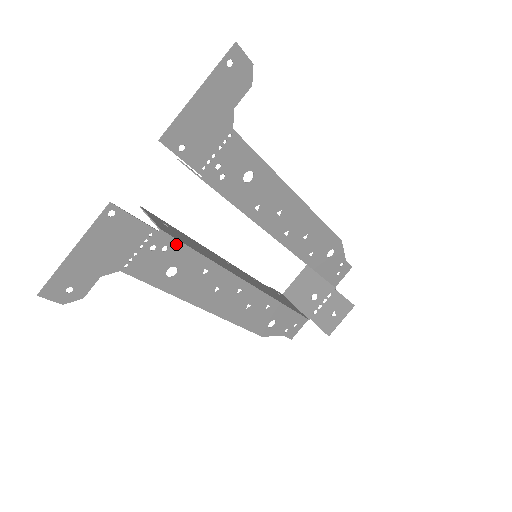
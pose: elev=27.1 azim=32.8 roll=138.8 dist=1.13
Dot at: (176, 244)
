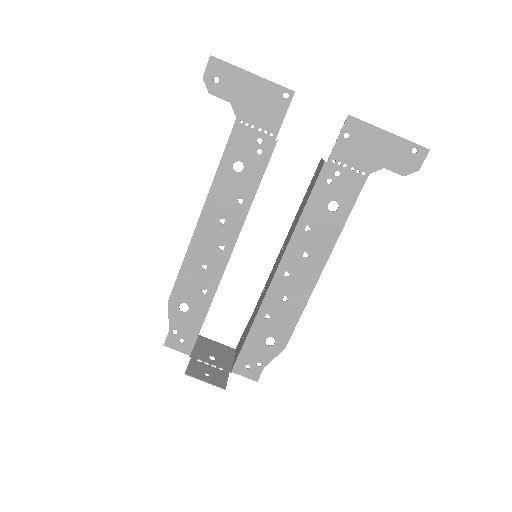
Dot at: (265, 161)
